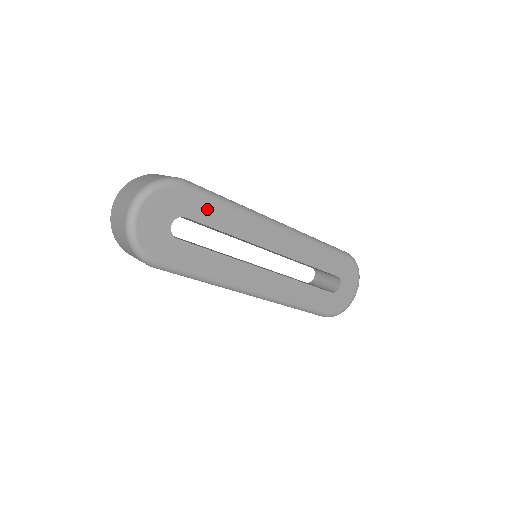
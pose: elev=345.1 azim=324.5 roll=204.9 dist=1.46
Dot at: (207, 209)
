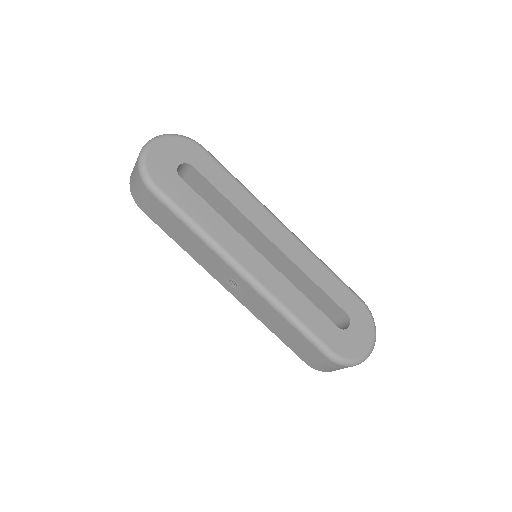
Dot at: (215, 172)
